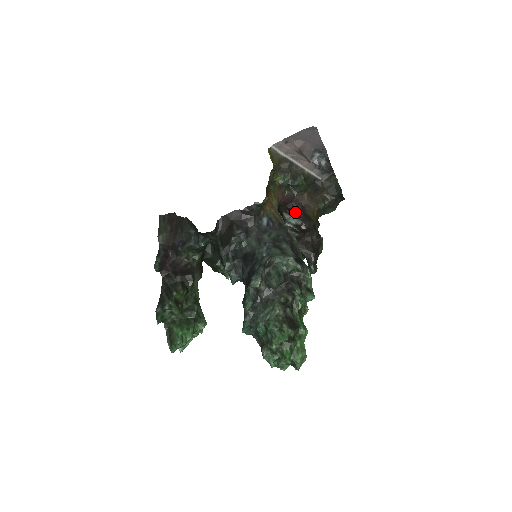
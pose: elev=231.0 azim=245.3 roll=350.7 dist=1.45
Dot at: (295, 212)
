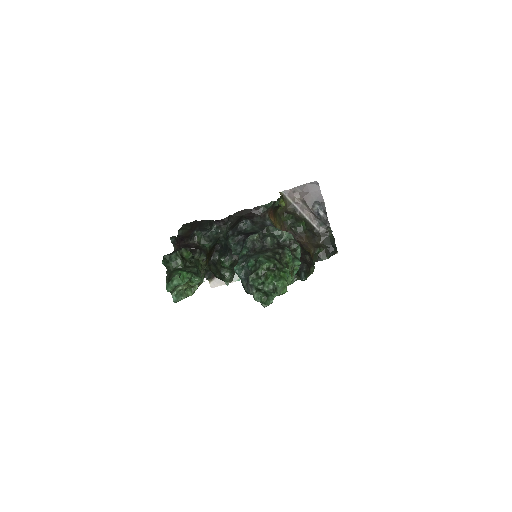
Dot at: occluded
